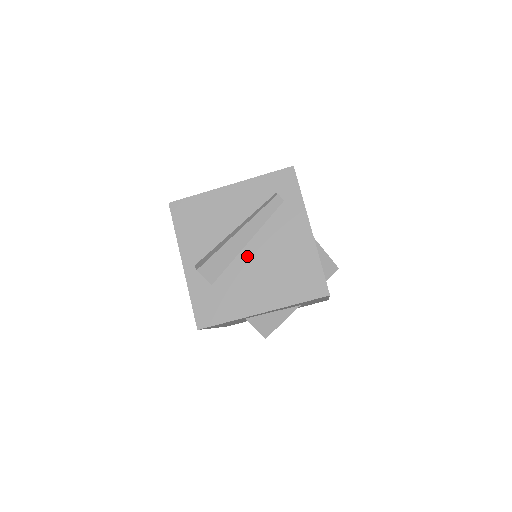
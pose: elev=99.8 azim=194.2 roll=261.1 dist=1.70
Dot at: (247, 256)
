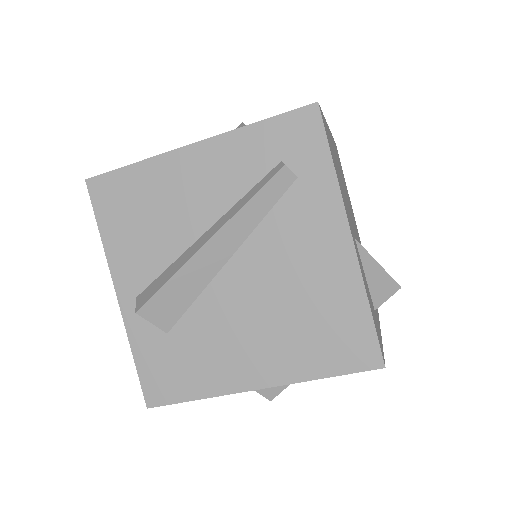
Dot at: (228, 284)
